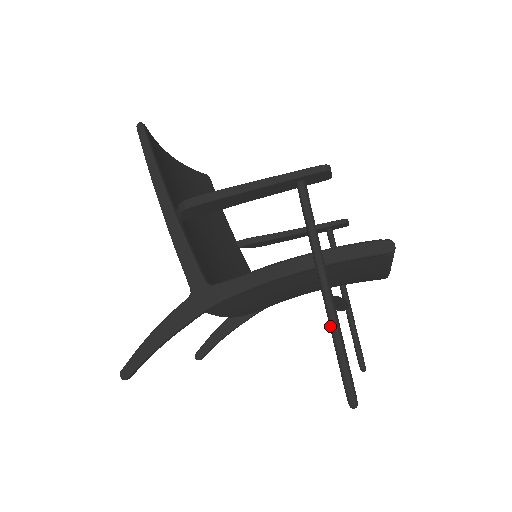
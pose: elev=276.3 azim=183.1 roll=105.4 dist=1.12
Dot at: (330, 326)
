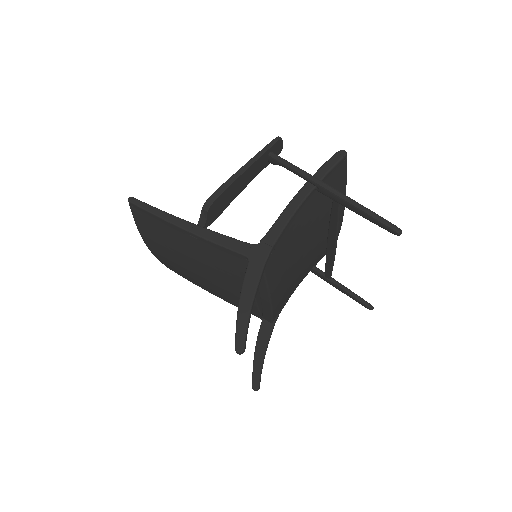
Dot at: (350, 203)
